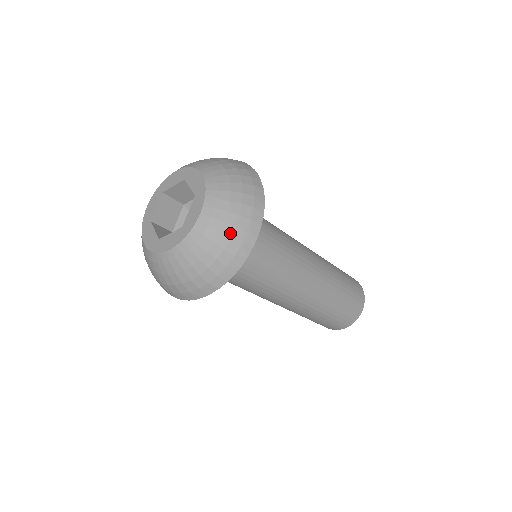
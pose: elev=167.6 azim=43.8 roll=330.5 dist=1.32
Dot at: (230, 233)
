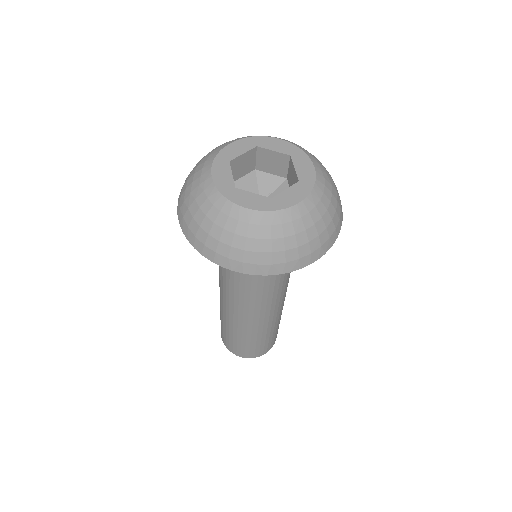
Dot at: (335, 187)
